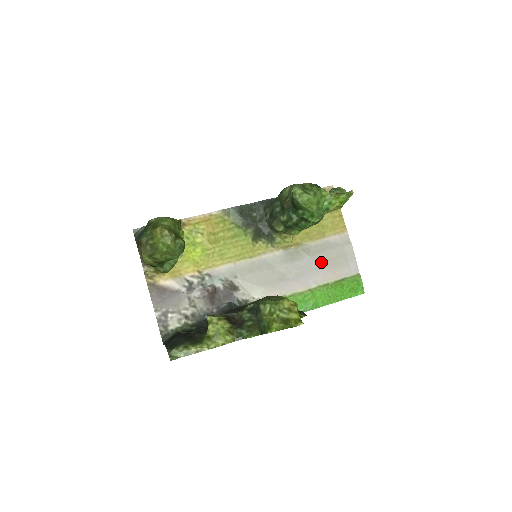
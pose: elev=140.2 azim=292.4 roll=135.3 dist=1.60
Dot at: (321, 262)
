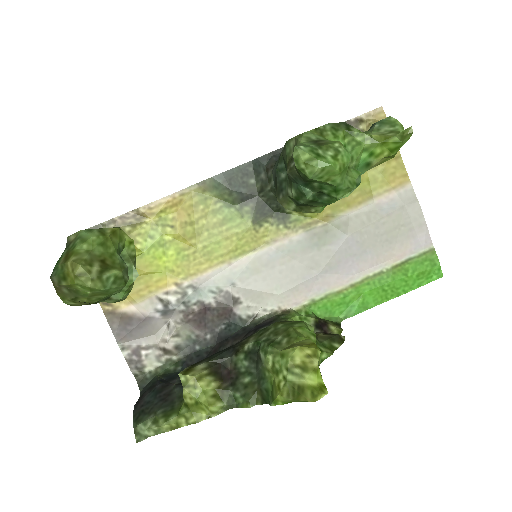
Dot at: (368, 240)
